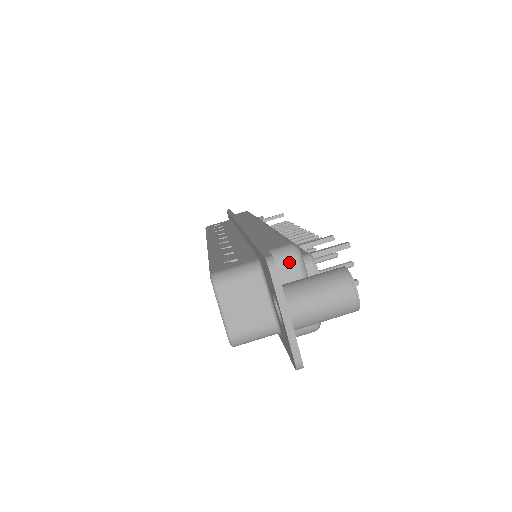
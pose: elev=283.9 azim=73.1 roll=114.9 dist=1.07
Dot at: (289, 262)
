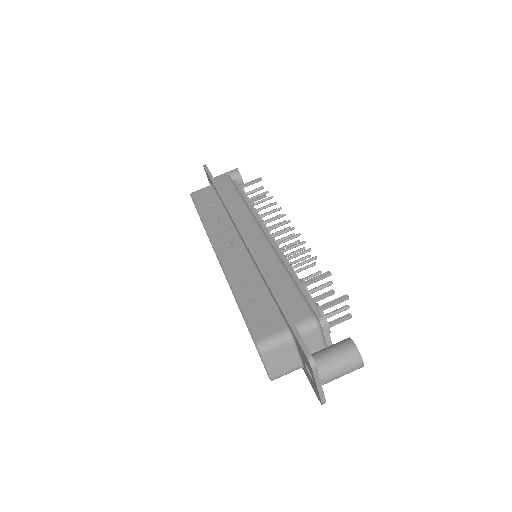
Dot at: (313, 333)
